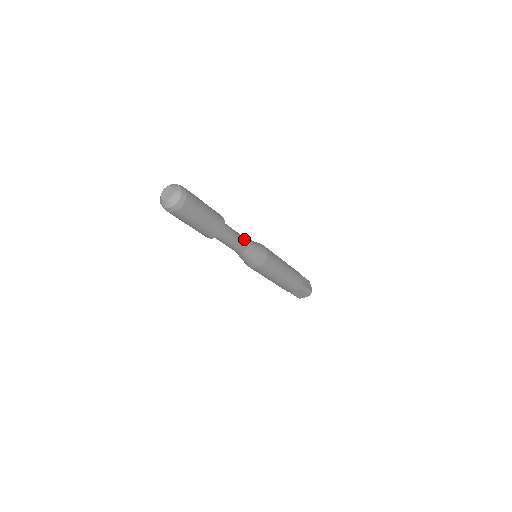
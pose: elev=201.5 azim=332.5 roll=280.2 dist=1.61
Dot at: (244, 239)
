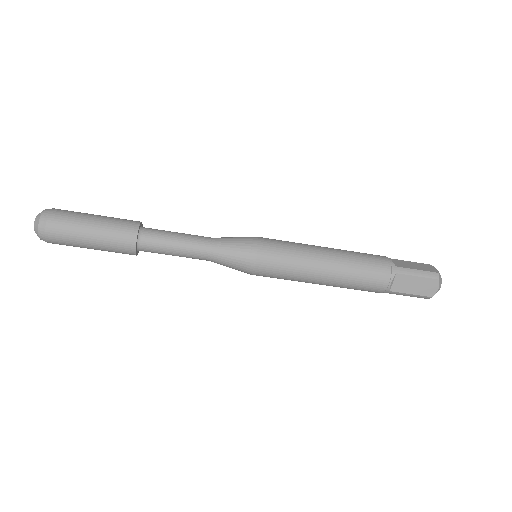
Dot at: (202, 237)
